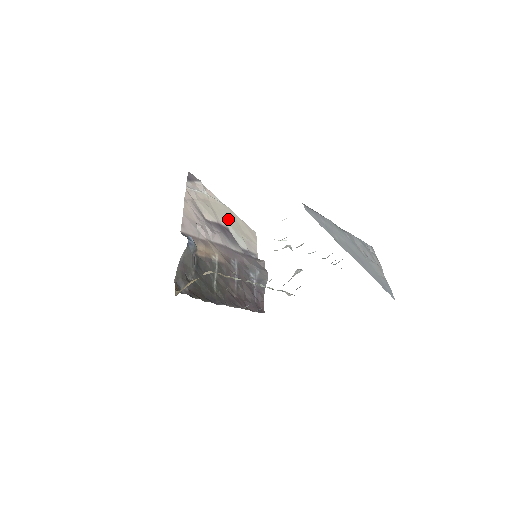
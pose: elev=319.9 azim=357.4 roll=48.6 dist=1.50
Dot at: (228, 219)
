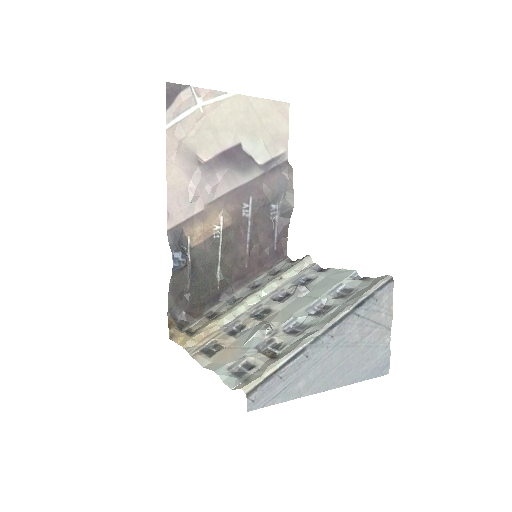
Dot at: (239, 124)
